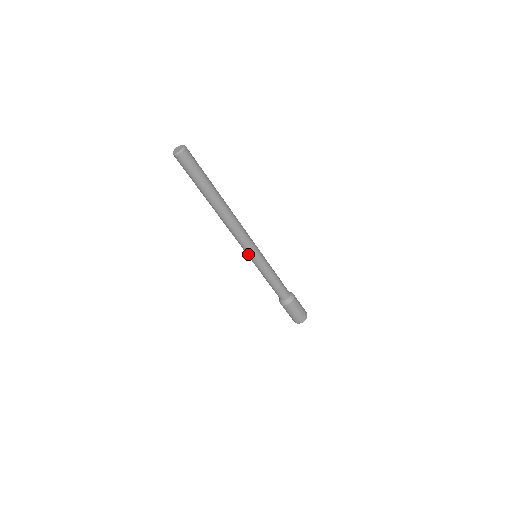
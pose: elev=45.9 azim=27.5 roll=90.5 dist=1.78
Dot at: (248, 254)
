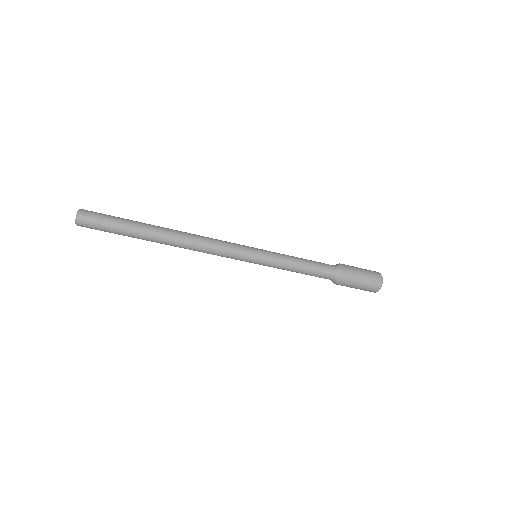
Dot at: occluded
